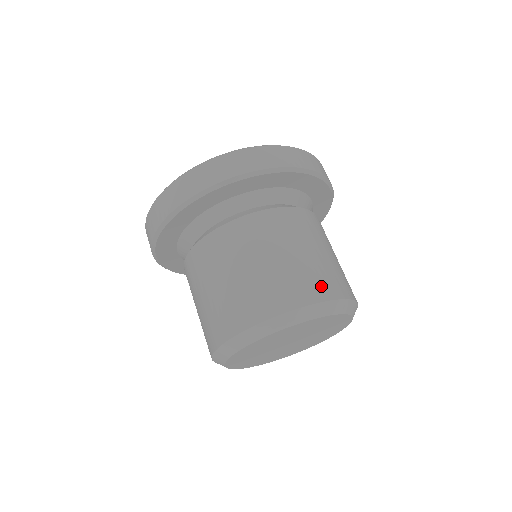
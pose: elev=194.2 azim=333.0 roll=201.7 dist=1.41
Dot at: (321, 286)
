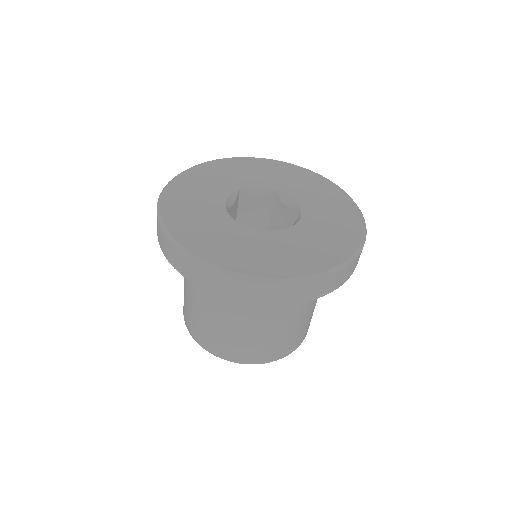
Dot at: (218, 349)
